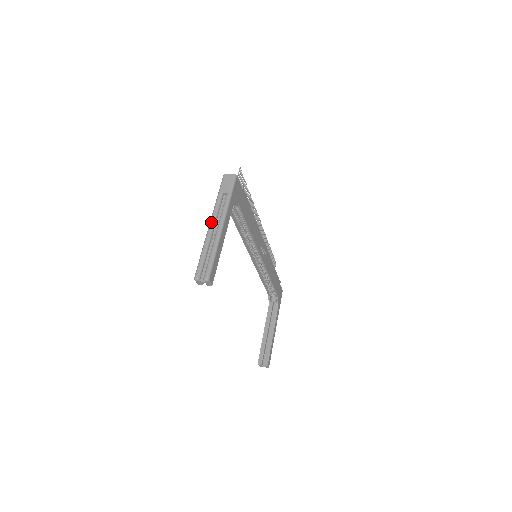
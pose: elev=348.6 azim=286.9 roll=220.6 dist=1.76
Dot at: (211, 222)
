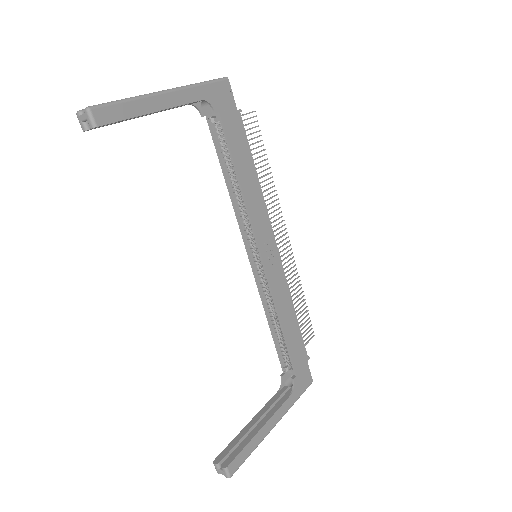
Dot at: occluded
